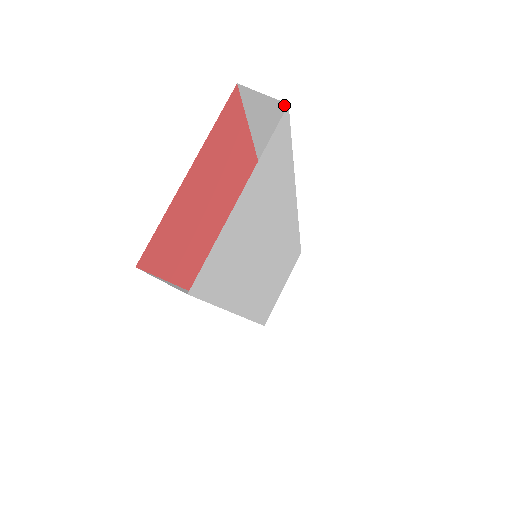
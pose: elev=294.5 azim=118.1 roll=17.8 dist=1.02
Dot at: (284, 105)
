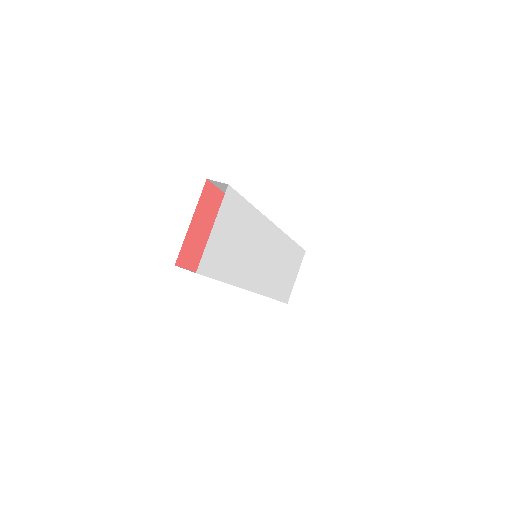
Dot at: (227, 185)
